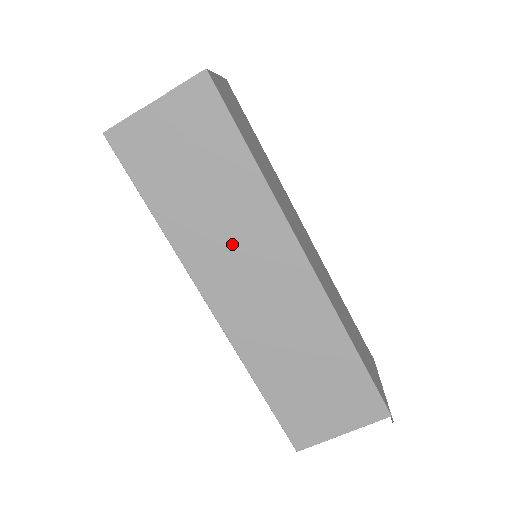
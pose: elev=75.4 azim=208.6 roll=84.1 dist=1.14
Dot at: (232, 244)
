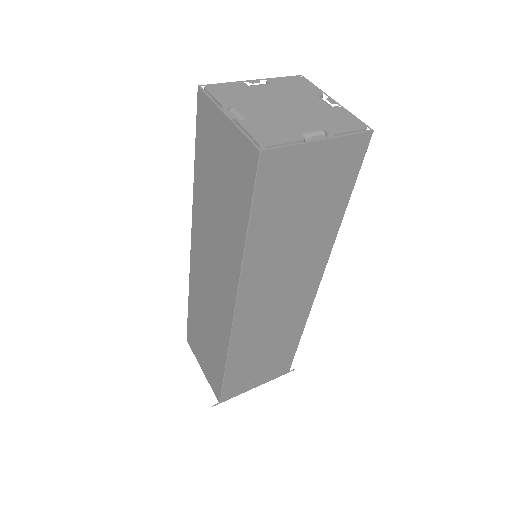
Dot at: (213, 245)
